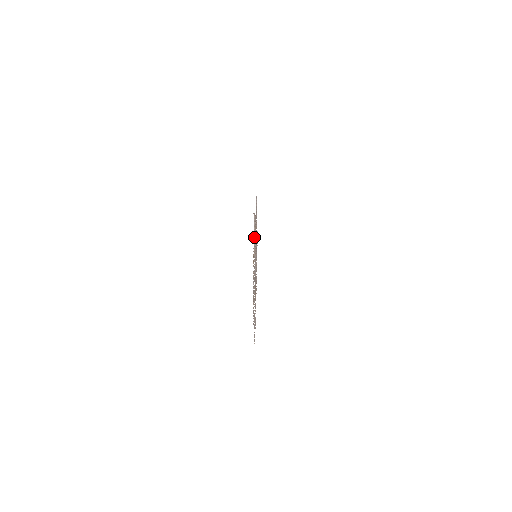
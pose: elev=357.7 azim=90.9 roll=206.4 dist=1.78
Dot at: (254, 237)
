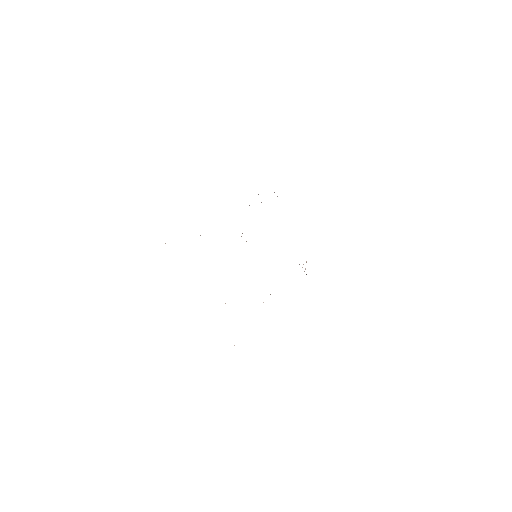
Dot at: occluded
